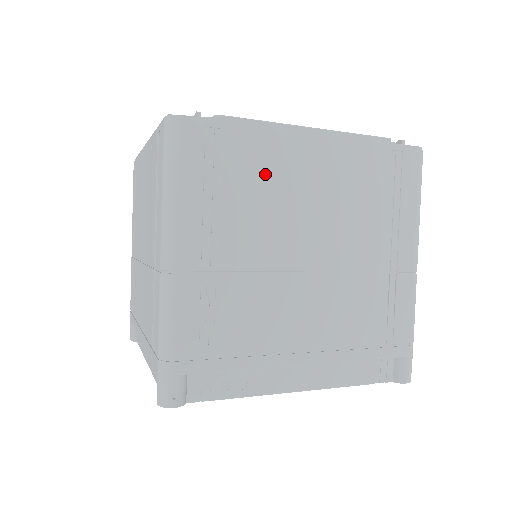
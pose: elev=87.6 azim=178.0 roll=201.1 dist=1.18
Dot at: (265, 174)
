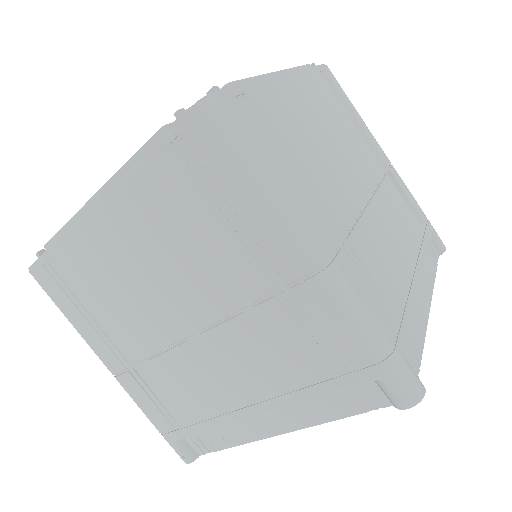
Dot at: (98, 271)
